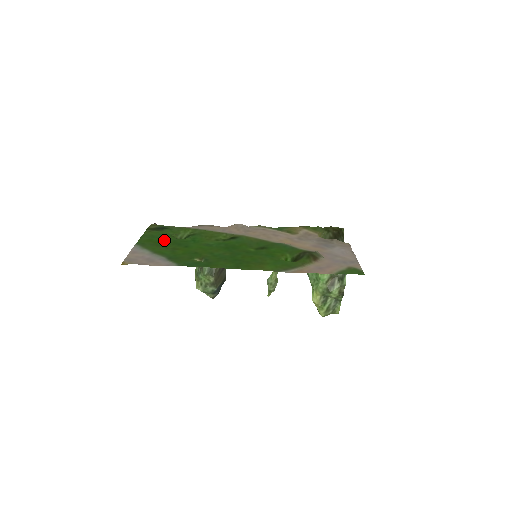
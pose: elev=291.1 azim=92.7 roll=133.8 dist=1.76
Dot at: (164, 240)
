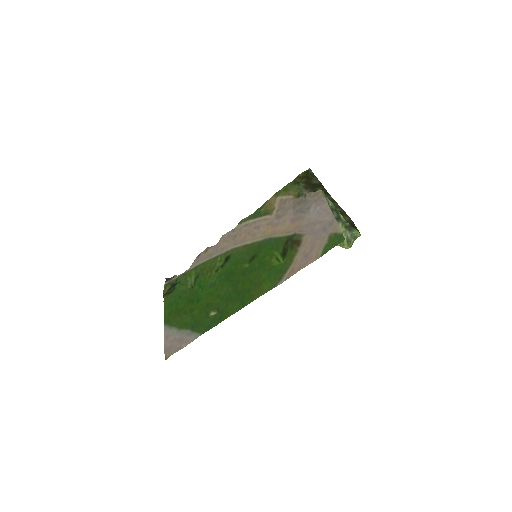
Dot at: (180, 304)
